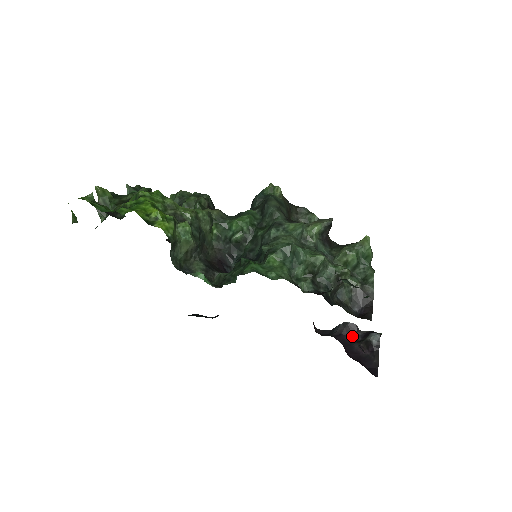
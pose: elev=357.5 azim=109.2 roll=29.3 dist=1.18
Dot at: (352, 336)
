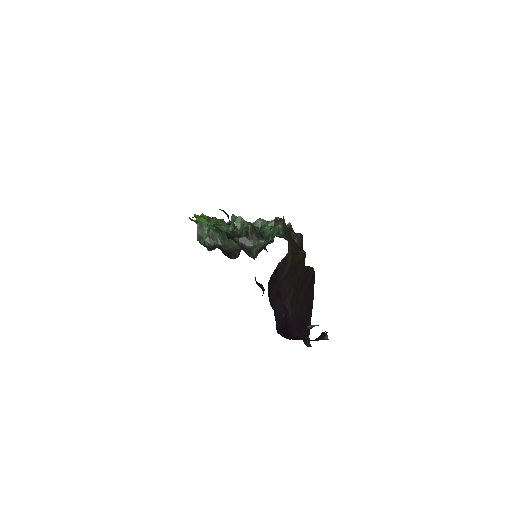
Dot at: (317, 340)
